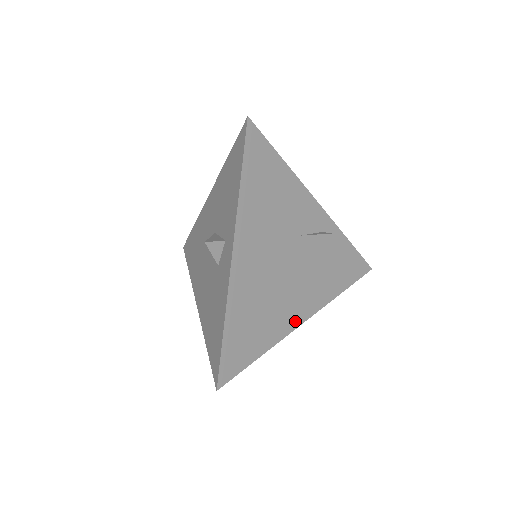
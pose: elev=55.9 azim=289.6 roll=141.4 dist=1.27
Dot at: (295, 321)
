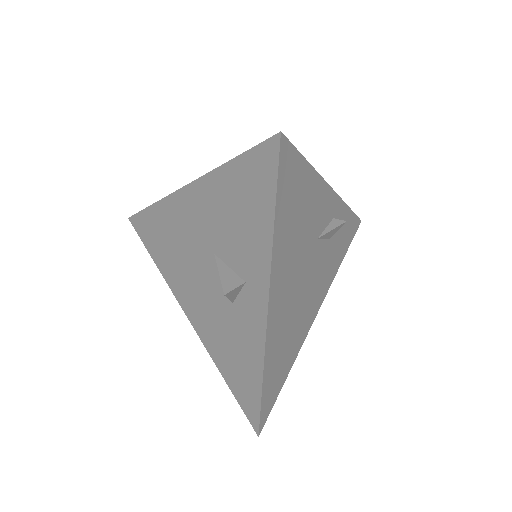
Dot at: (310, 322)
